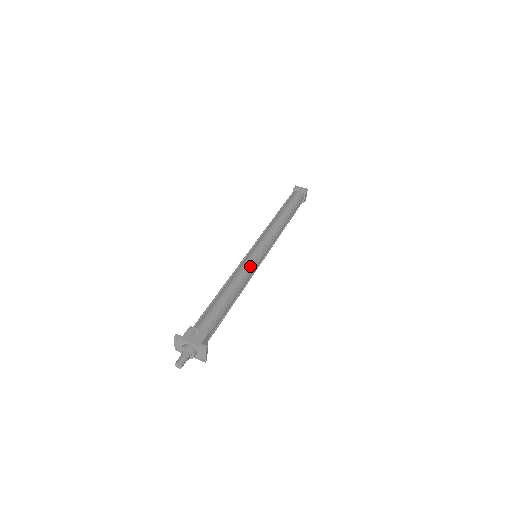
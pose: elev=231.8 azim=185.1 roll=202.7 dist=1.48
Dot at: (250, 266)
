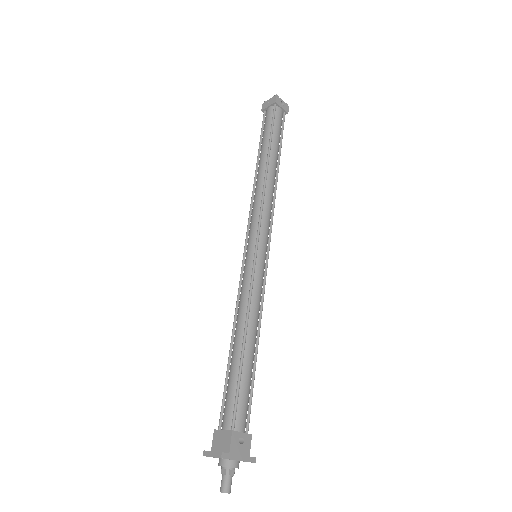
Dot at: (262, 288)
